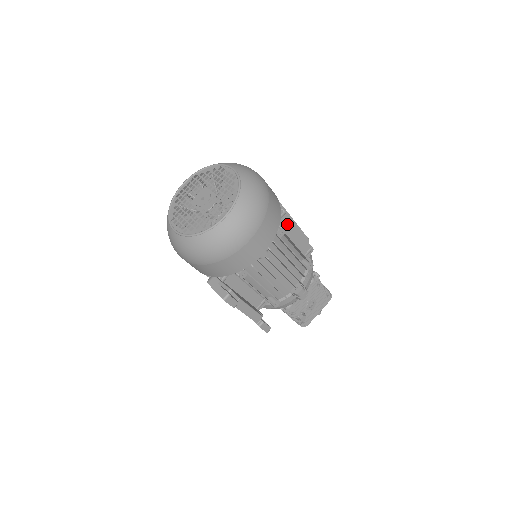
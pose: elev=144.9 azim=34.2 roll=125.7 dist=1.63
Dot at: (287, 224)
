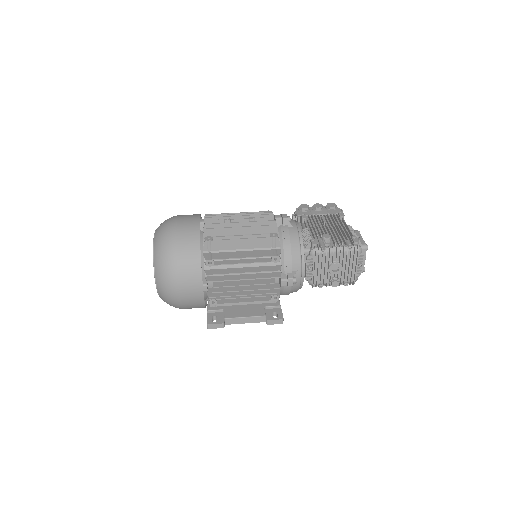
Dot at: (223, 244)
